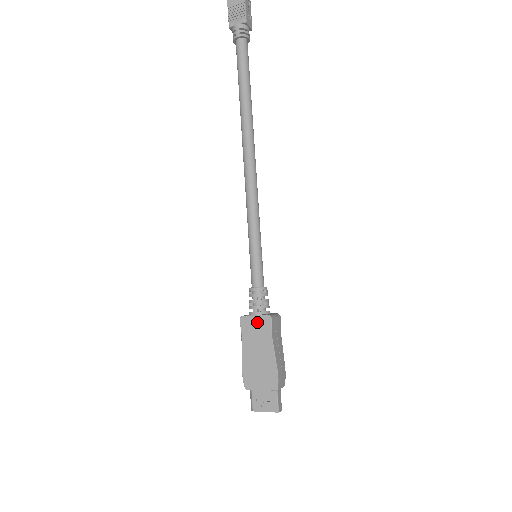
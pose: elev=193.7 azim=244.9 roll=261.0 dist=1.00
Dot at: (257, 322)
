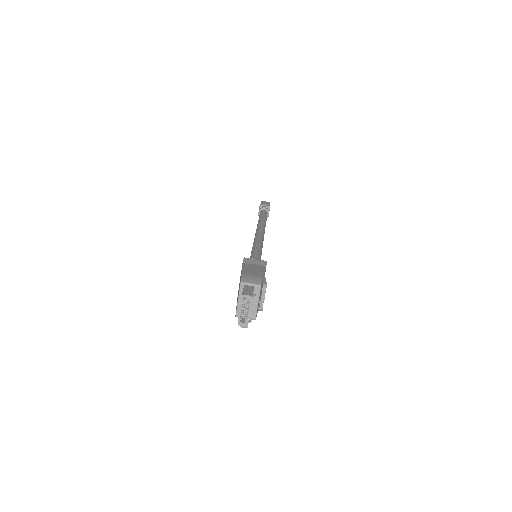
Dot at: occluded
